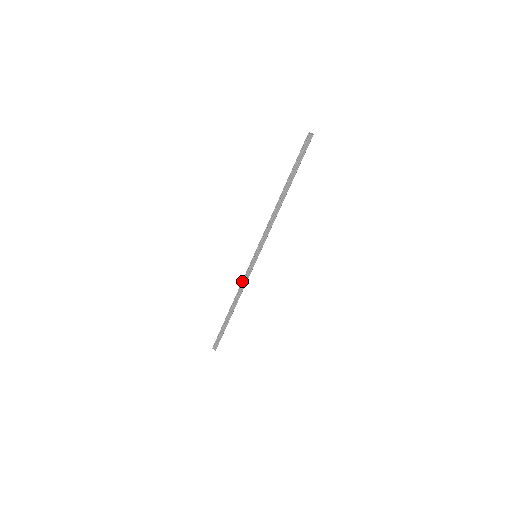
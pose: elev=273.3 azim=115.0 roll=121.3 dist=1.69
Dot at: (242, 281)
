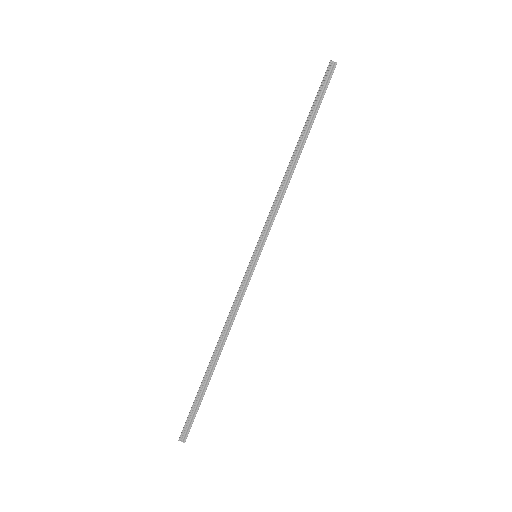
Dot at: (234, 301)
